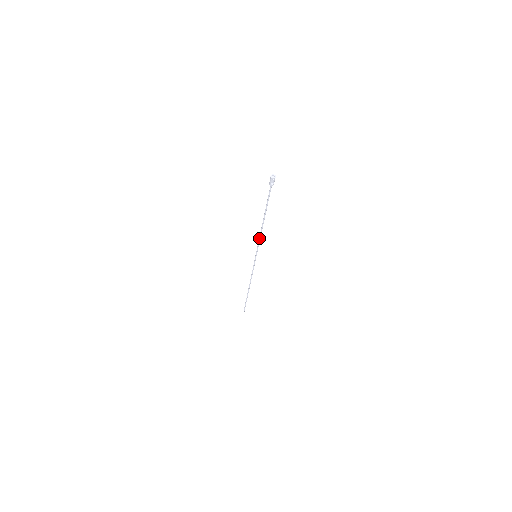
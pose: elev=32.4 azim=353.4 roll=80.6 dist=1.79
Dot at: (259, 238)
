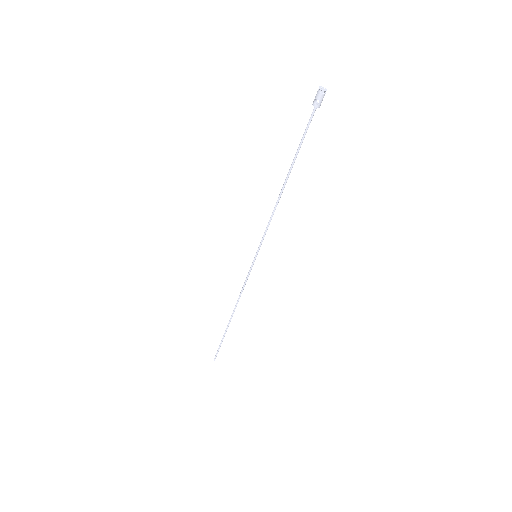
Dot at: occluded
